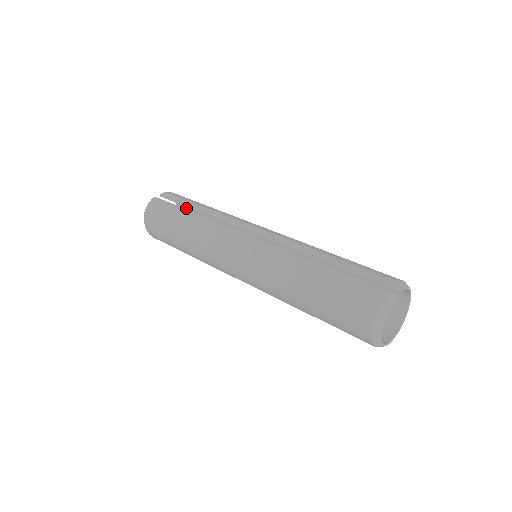
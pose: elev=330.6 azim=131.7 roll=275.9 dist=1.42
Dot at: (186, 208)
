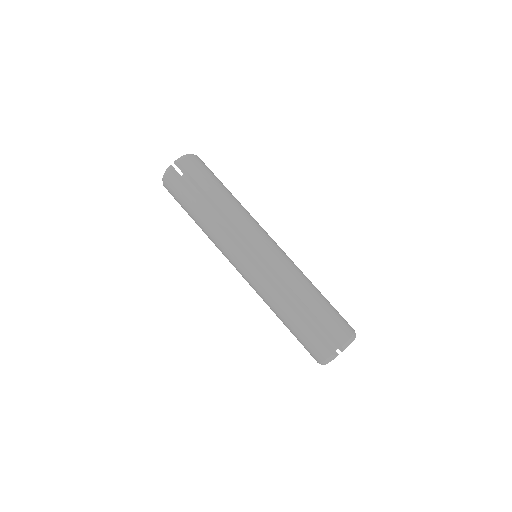
Dot at: occluded
